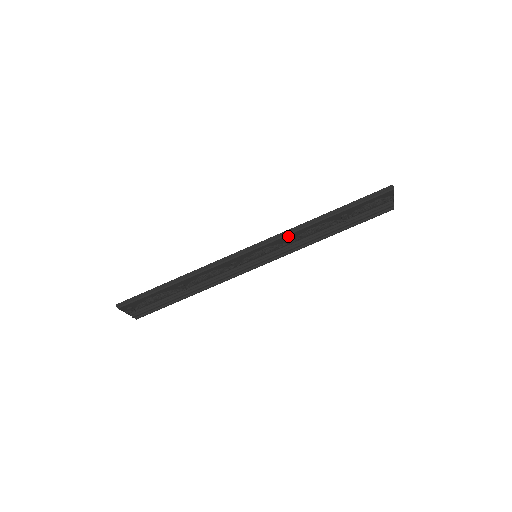
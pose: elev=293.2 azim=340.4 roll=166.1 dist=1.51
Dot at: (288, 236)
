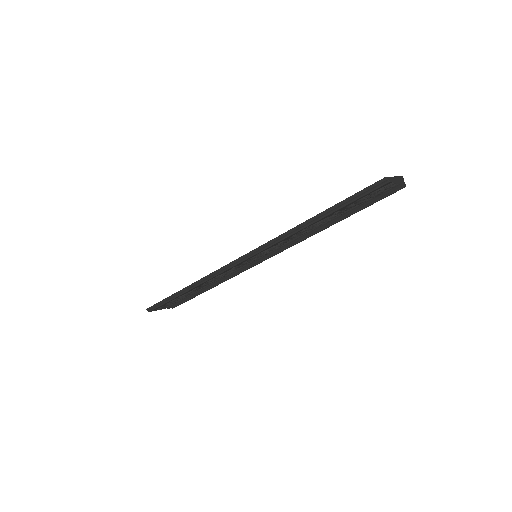
Dot at: (278, 242)
